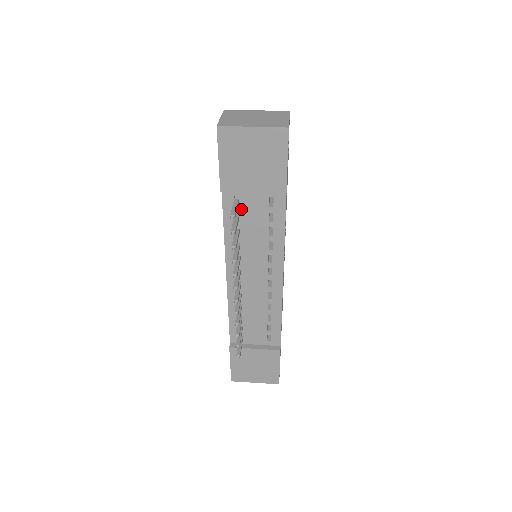
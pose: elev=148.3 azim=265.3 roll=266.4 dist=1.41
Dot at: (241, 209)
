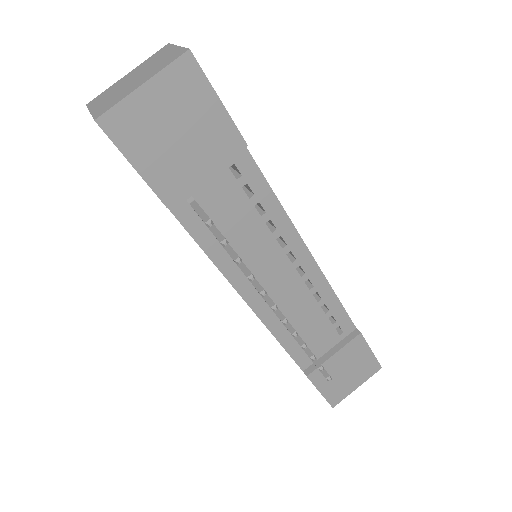
Dot at: (206, 210)
